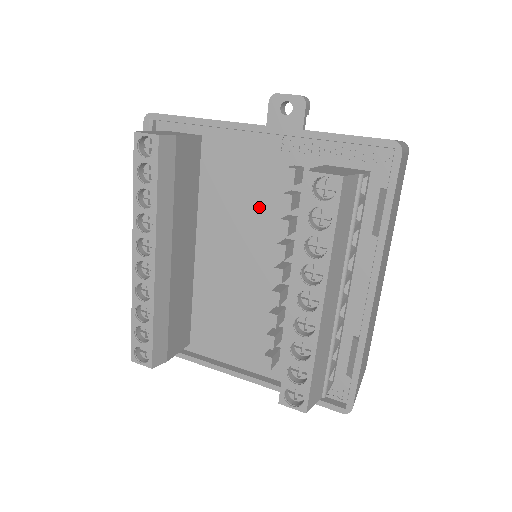
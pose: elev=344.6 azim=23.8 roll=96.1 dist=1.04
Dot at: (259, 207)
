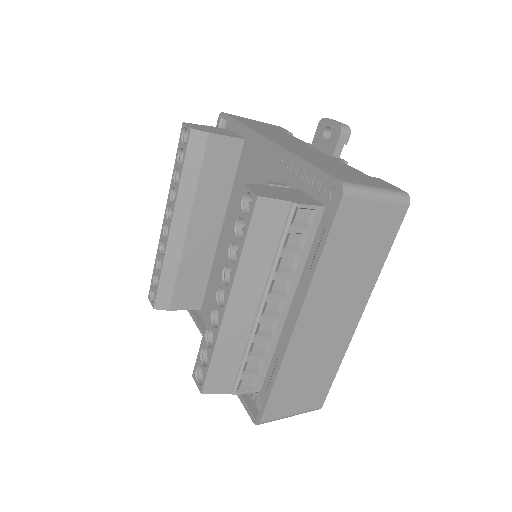
Dot at: occluded
